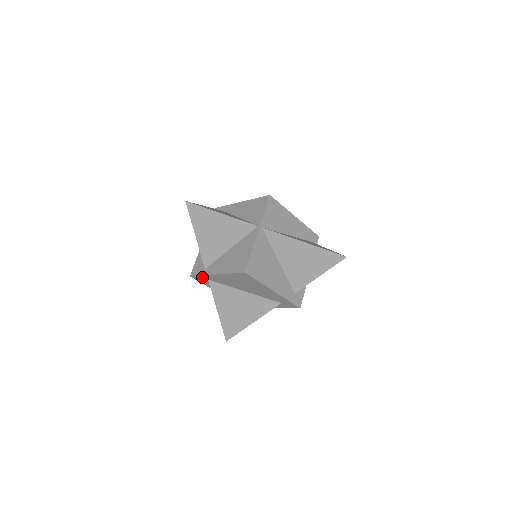
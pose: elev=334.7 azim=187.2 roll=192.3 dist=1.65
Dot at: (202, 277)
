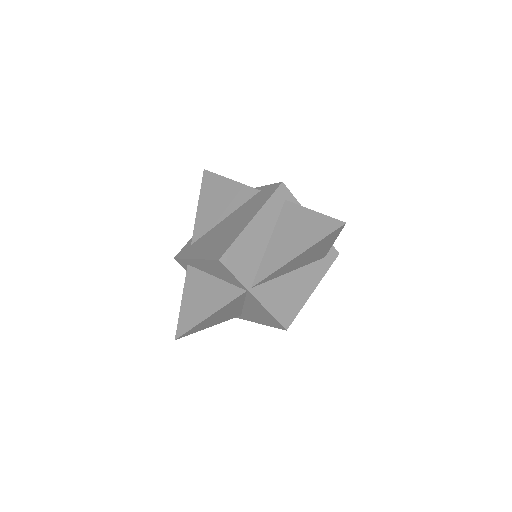
Dot at: occluded
